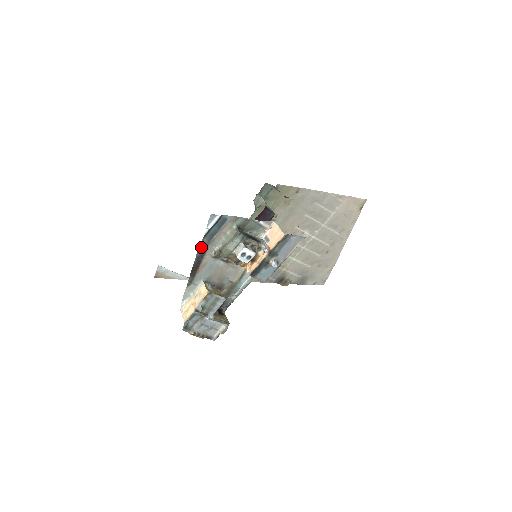
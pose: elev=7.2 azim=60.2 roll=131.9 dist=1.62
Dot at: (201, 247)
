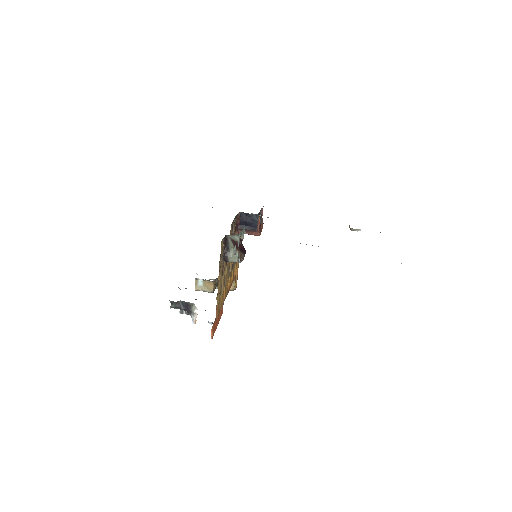
Dot at: occluded
